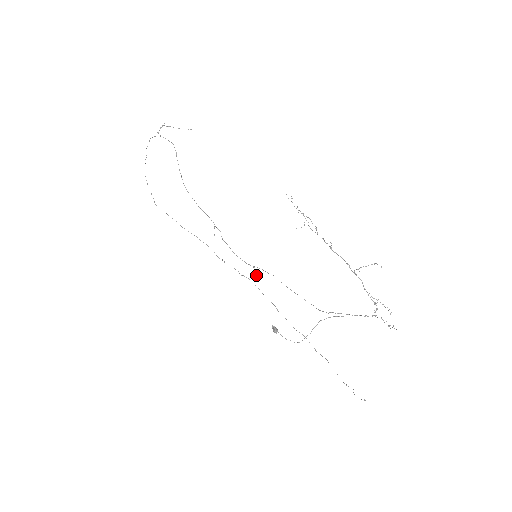
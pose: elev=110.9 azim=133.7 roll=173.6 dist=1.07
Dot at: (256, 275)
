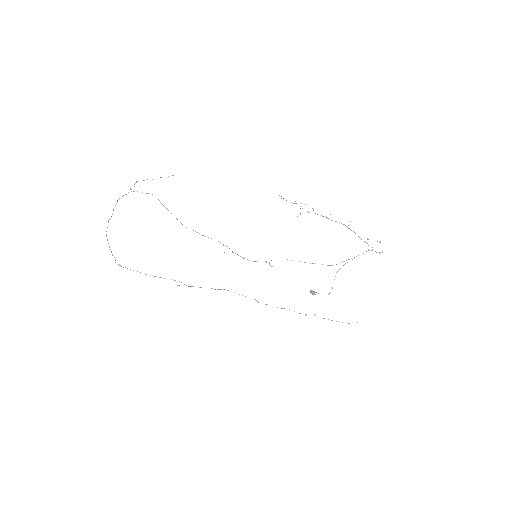
Dot at: (272, 266)
